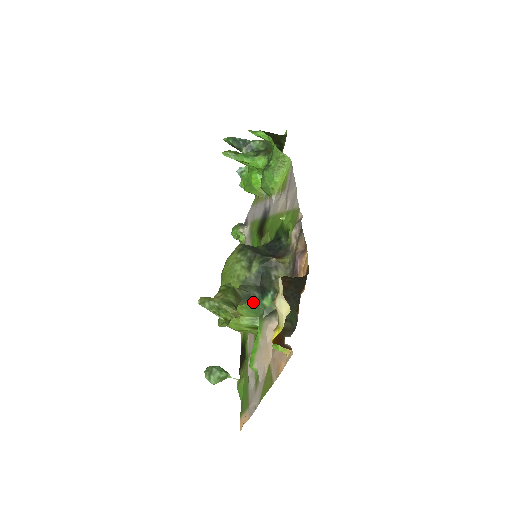
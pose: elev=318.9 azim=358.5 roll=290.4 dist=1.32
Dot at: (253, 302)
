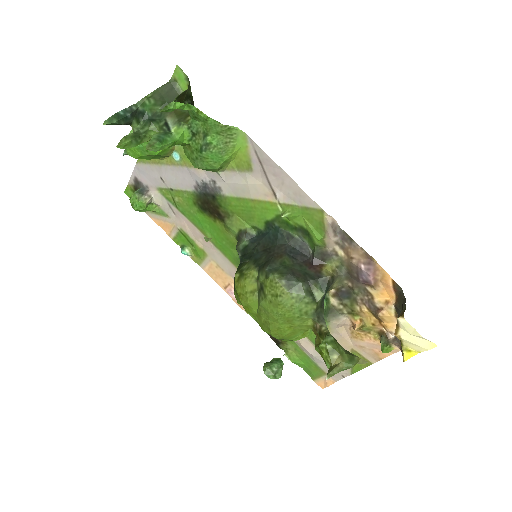
Dot at: occluded
